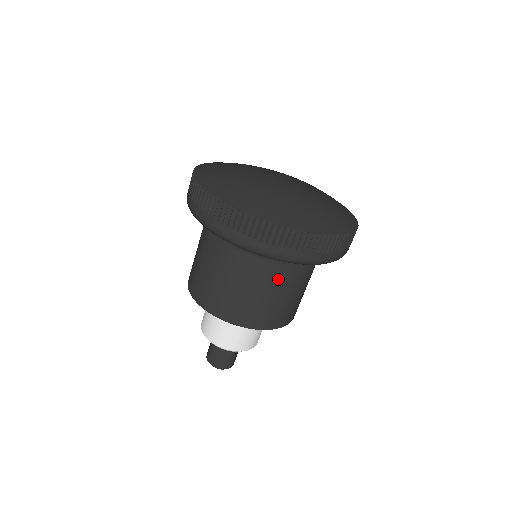
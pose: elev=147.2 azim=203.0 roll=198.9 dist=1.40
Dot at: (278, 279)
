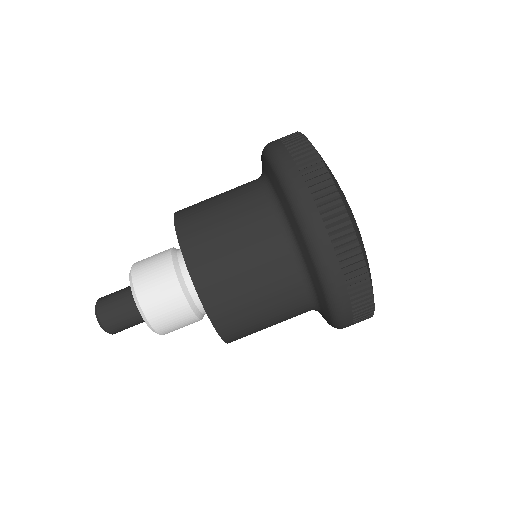
Dot at: (267, 252)
